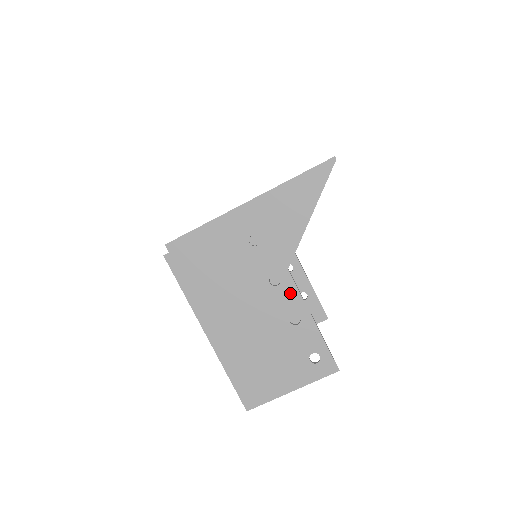
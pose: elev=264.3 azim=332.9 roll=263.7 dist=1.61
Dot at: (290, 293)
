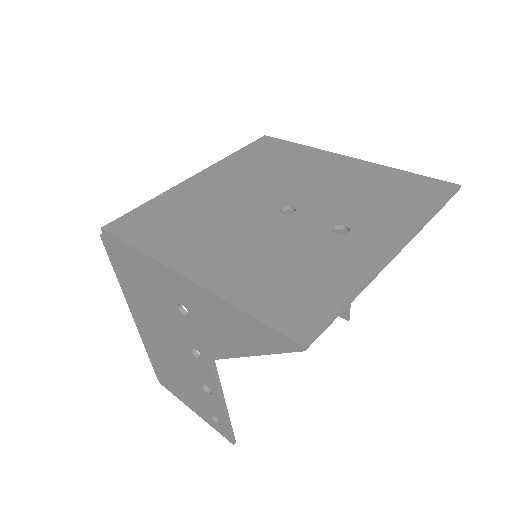
Dot at: (208, 373)
